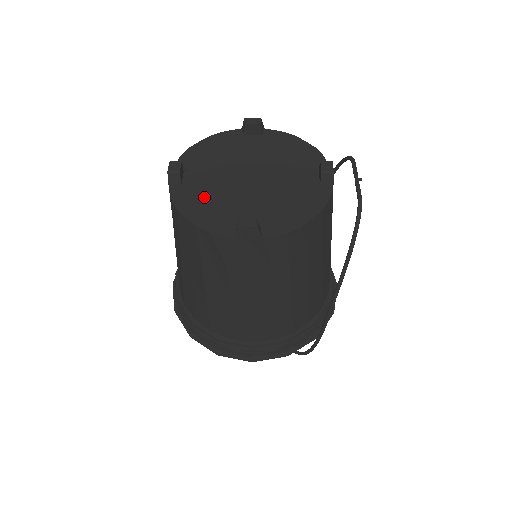
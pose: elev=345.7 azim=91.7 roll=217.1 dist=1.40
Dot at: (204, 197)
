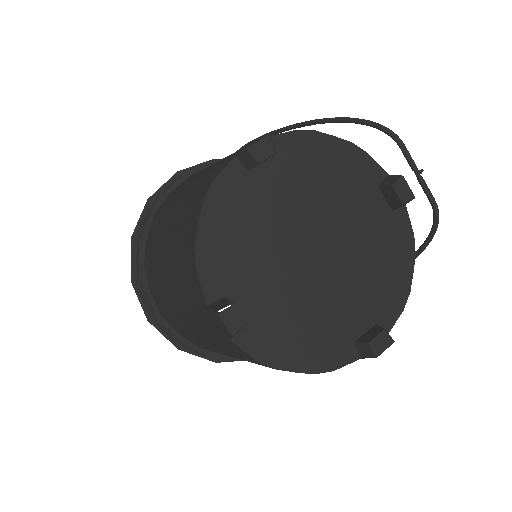
Dot at: (288, 325)
